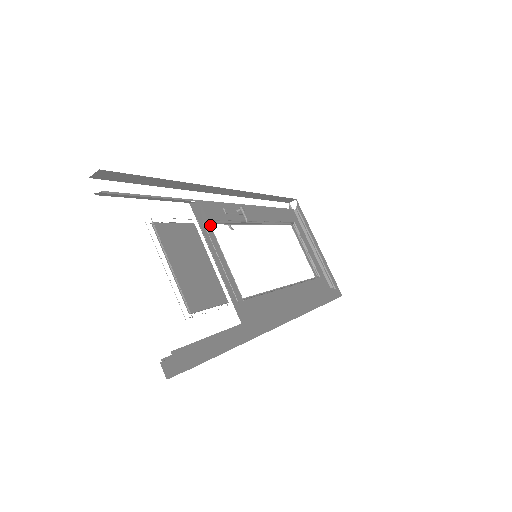
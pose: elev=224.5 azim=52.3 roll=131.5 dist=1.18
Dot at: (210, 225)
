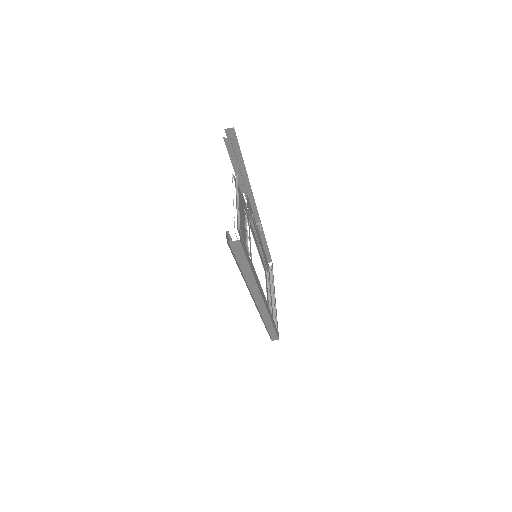
Dot at: occluded
